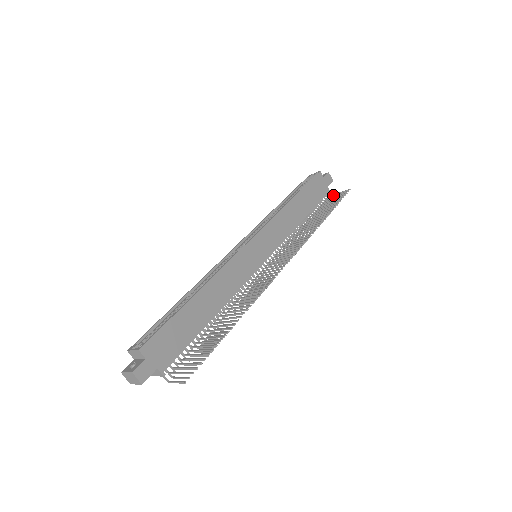
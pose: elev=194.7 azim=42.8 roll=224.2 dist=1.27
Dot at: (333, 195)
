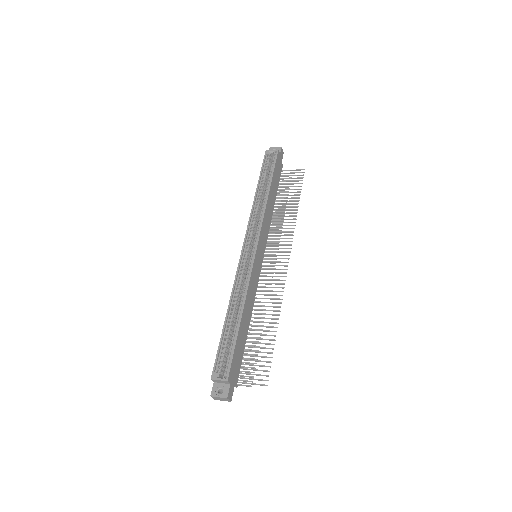
Dot at: occluded
